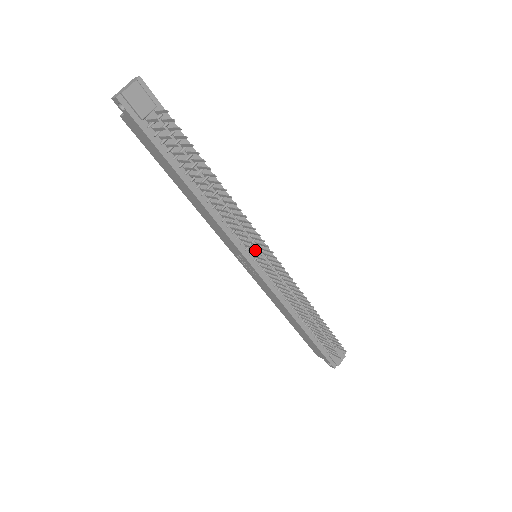
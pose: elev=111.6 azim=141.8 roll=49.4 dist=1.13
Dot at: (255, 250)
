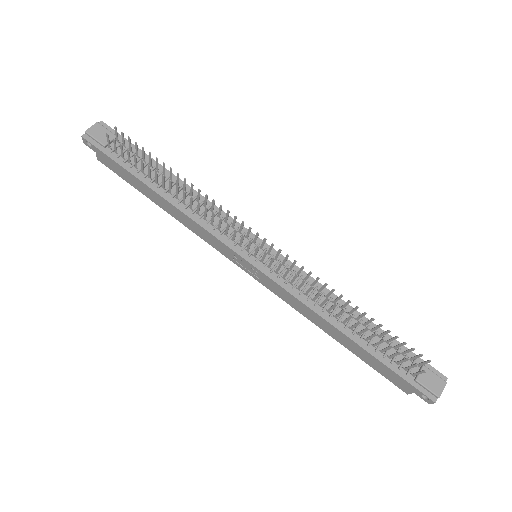
Dot at: occluded
